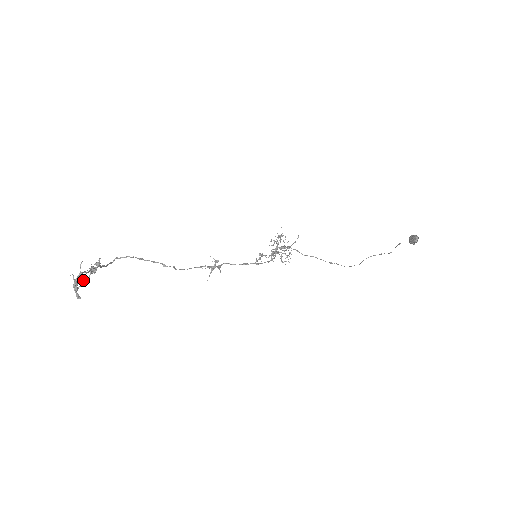
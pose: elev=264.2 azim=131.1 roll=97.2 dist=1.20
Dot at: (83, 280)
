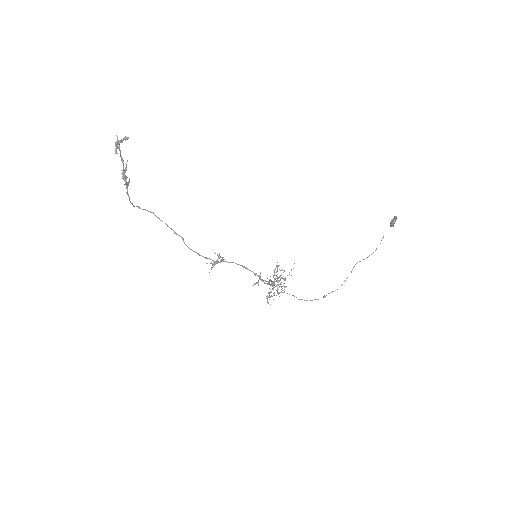
Dot at: (125, 139)
